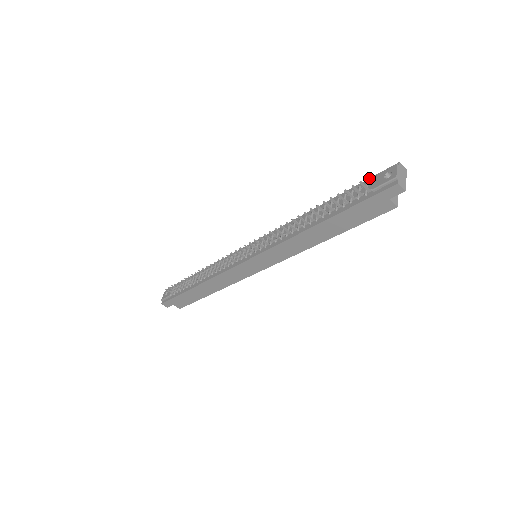
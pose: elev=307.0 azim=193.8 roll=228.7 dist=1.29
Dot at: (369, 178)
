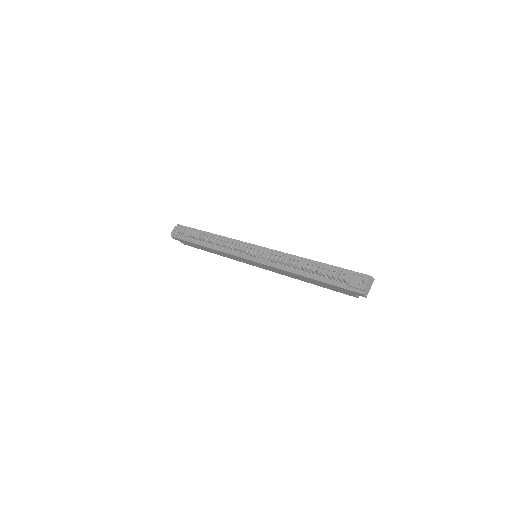
Dot at: (350, 270)
